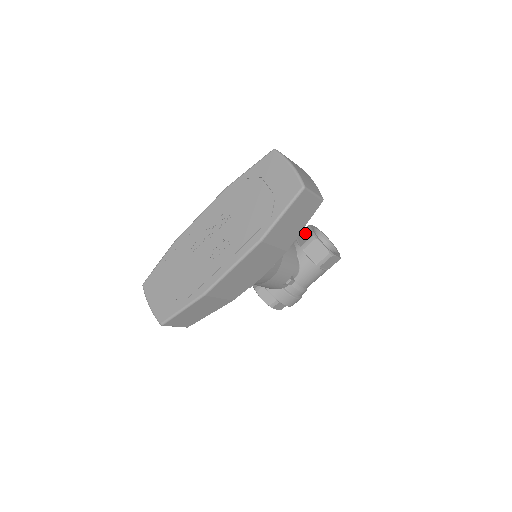
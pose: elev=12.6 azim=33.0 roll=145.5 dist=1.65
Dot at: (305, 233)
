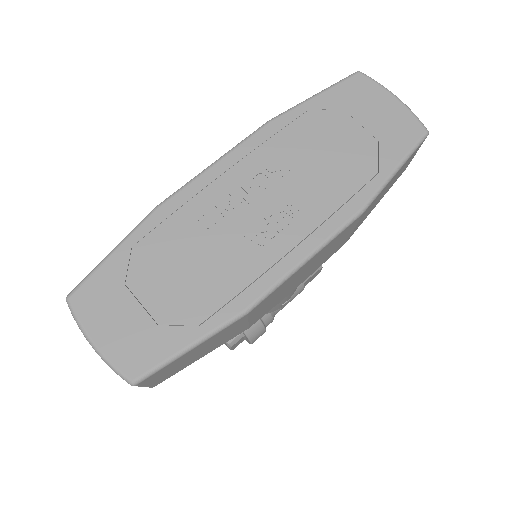
Dot at: occluded
